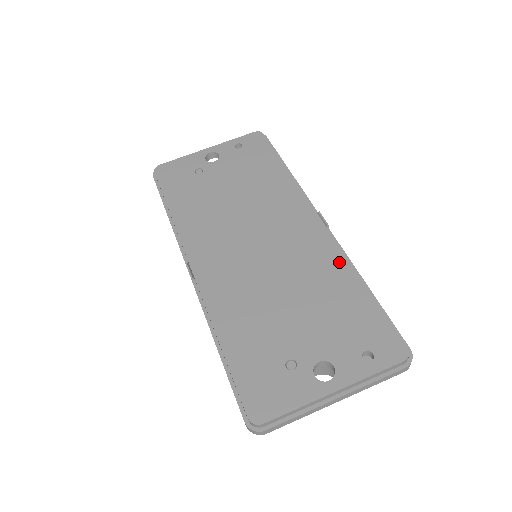
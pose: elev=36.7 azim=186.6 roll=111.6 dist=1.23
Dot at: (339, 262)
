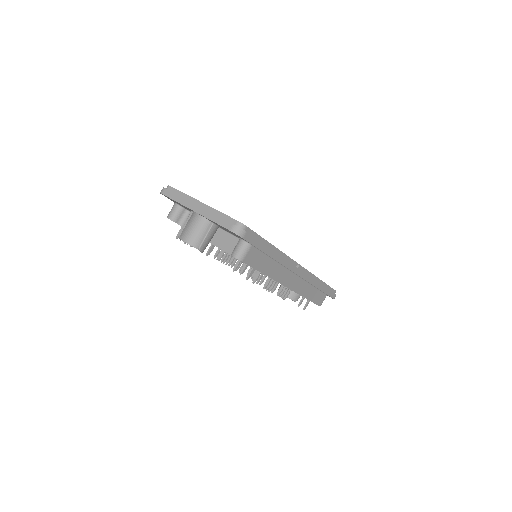
Dot at: occluded
